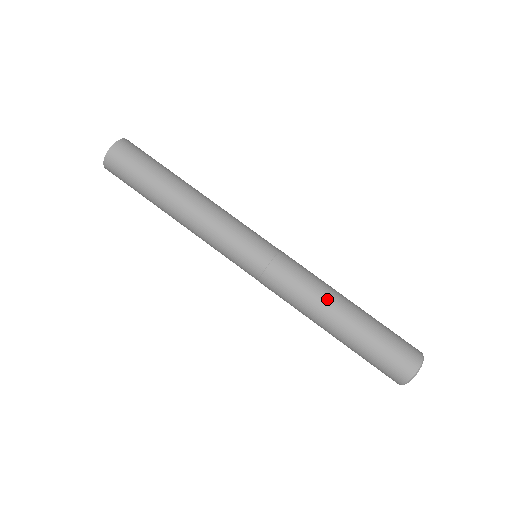
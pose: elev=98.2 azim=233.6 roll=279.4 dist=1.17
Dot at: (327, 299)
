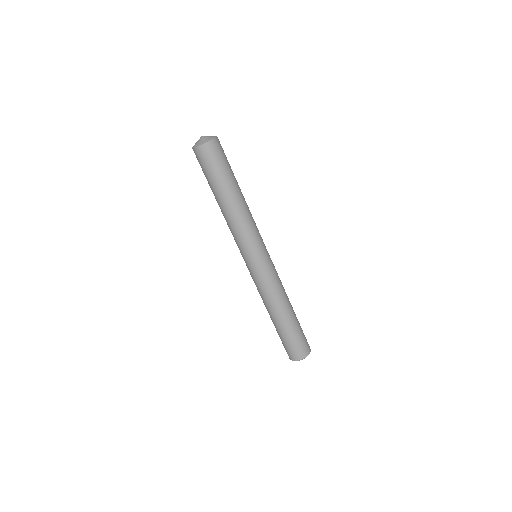
Dot at: (286, 300)
